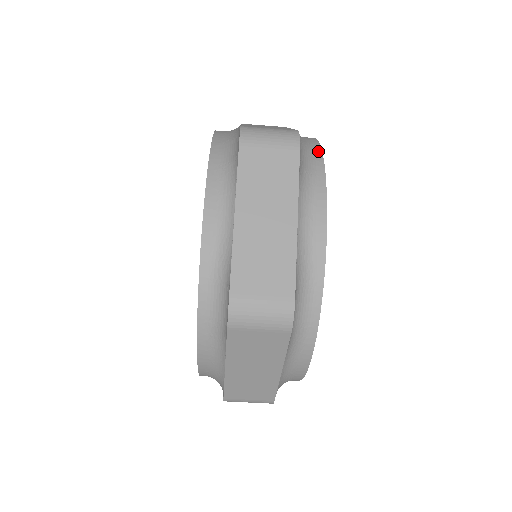
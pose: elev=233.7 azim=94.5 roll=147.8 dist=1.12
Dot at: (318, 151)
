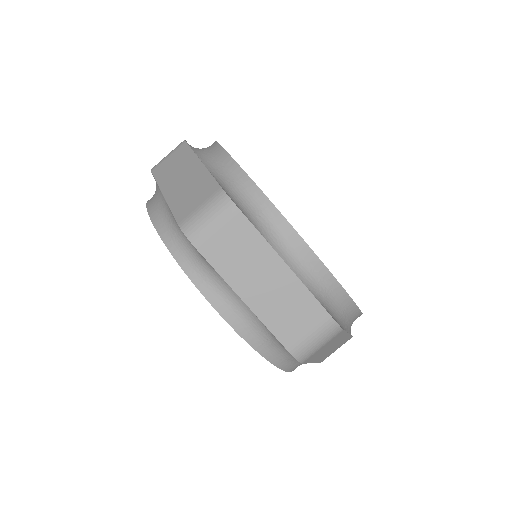
Dot at: (245, 178)
